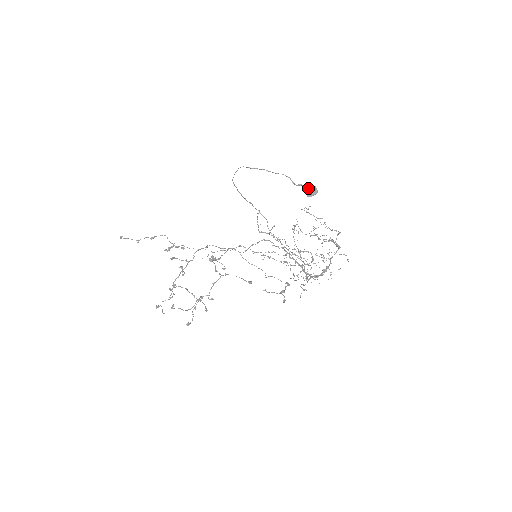
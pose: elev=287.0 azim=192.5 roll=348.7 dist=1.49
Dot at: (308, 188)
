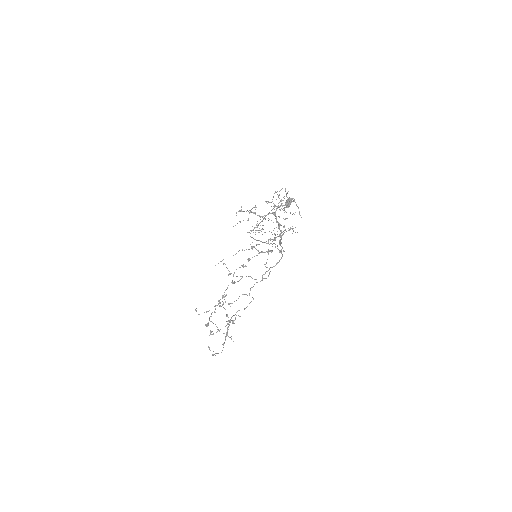
Dot at: occluded
